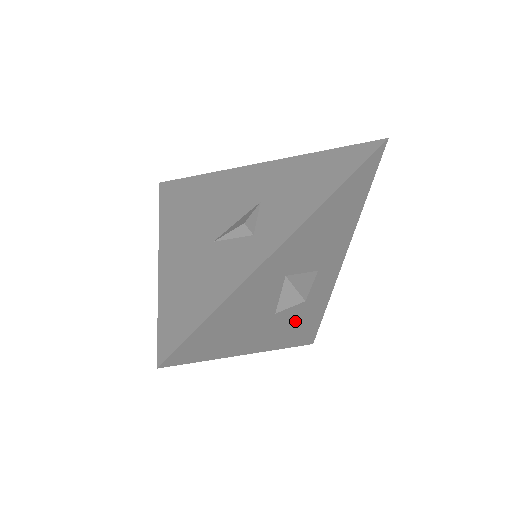
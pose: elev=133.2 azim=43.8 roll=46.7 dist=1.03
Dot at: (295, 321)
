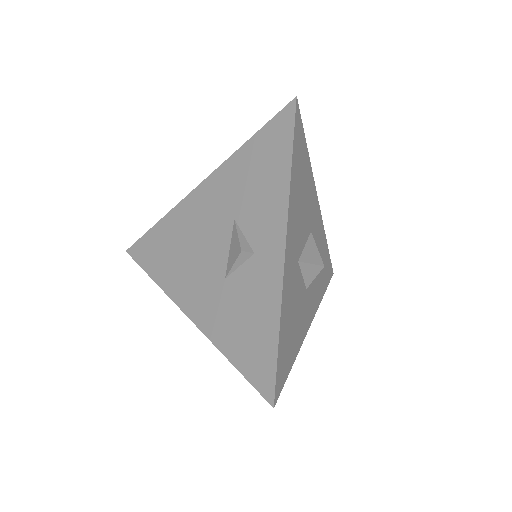
Dot at: (317, 276)
